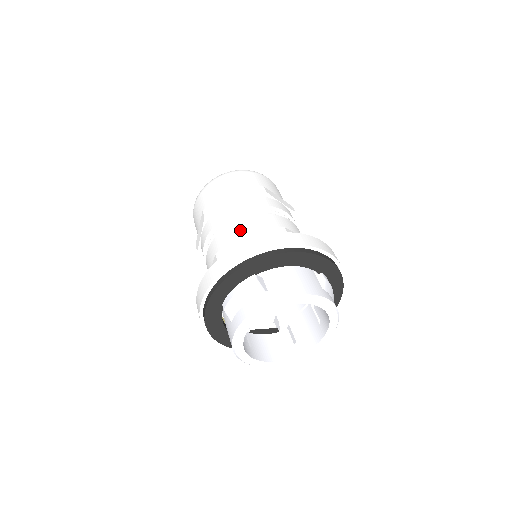
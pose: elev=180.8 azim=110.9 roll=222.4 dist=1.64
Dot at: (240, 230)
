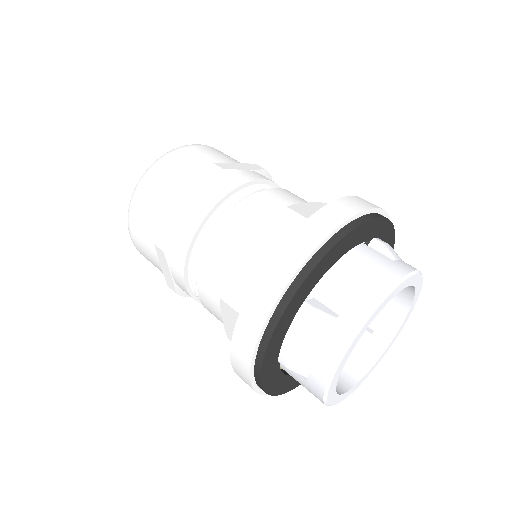
Dot at: (231, 246)
